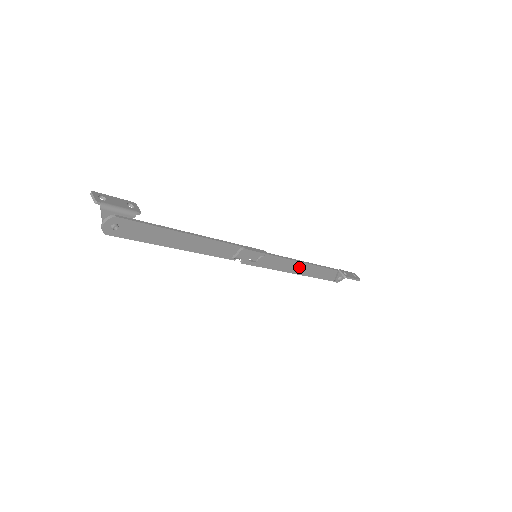
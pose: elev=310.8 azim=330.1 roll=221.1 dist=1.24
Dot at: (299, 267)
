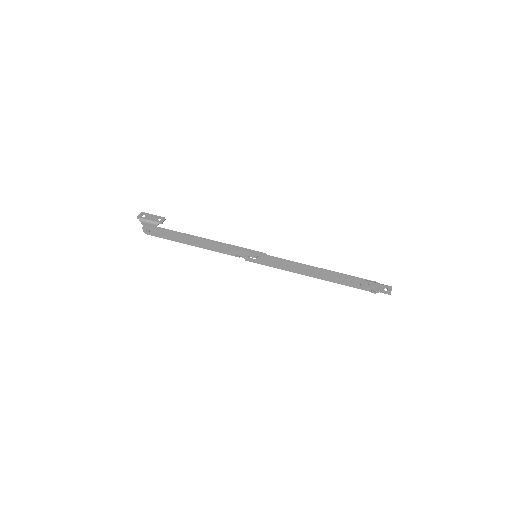
Dot at: (309, 270)
